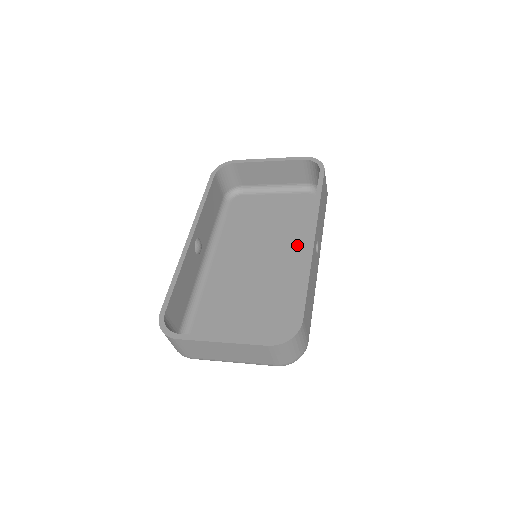
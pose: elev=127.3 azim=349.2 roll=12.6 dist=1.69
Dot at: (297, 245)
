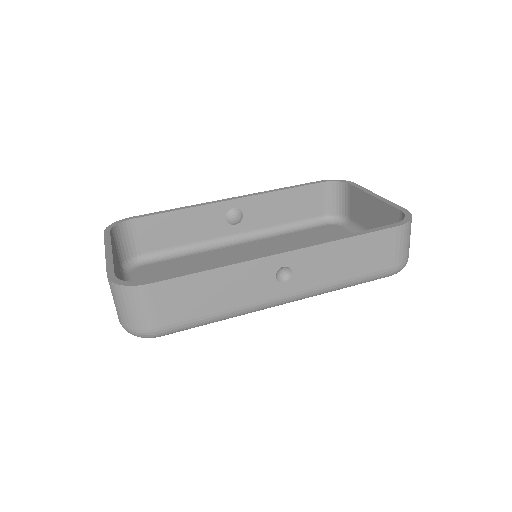
Dot at: occluded
